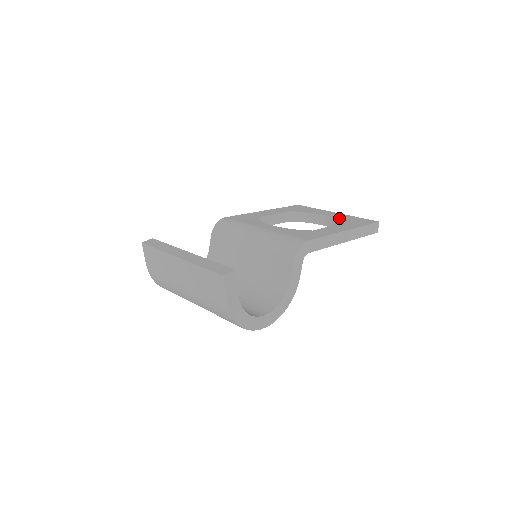
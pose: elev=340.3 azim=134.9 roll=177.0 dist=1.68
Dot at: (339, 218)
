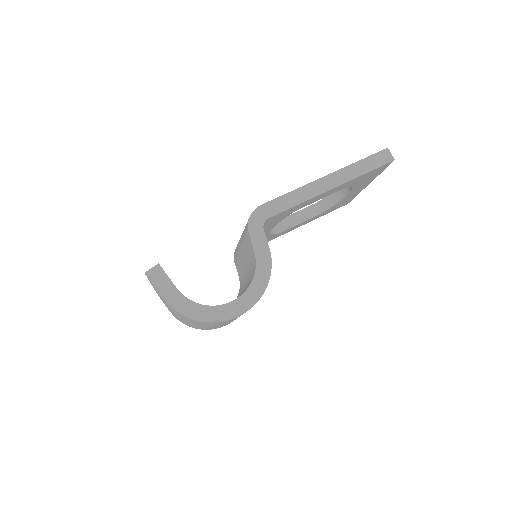
Dot at: occluded
